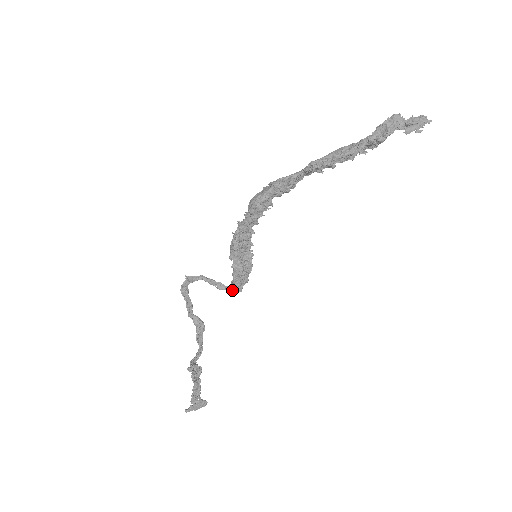
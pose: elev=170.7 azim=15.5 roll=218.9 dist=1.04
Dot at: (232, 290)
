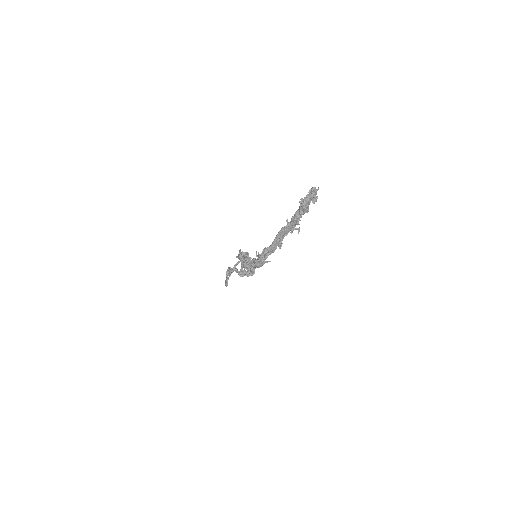
Dot at: occluded
